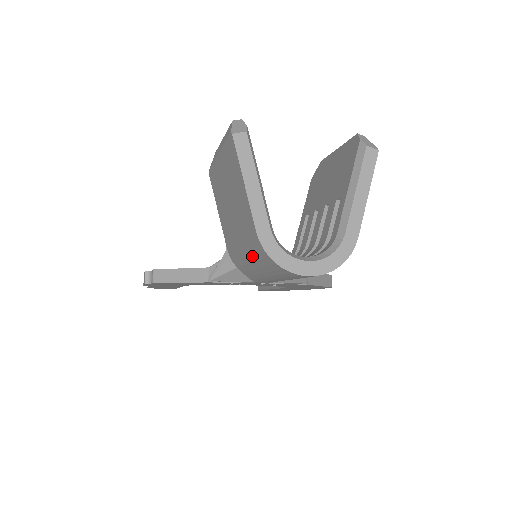
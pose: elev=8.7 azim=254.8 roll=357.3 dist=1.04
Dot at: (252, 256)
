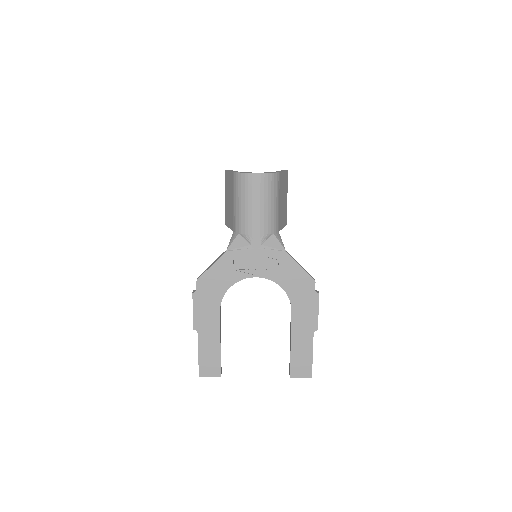
Dot at: (237, 194)
